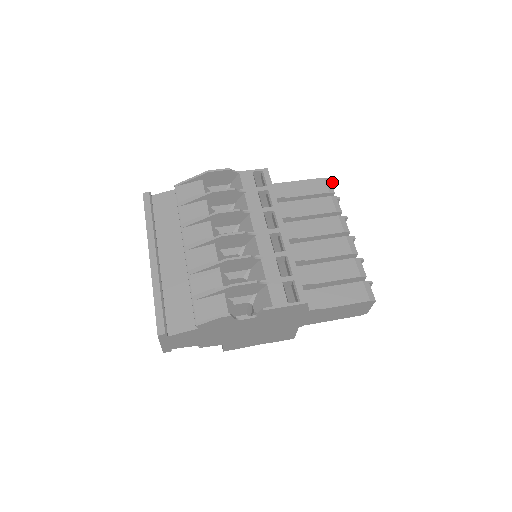
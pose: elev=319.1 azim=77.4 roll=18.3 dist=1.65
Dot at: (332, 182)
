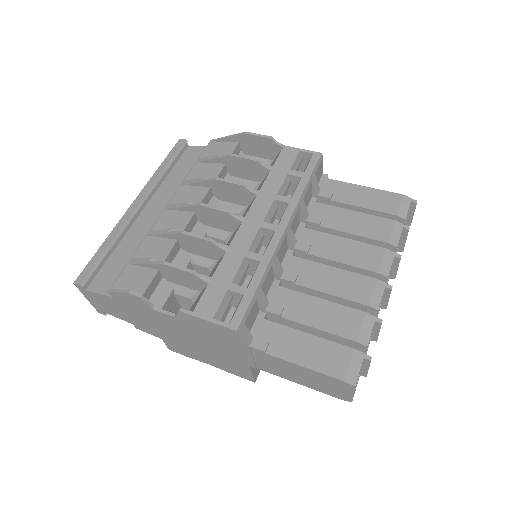
Dot at: (415, 206)
